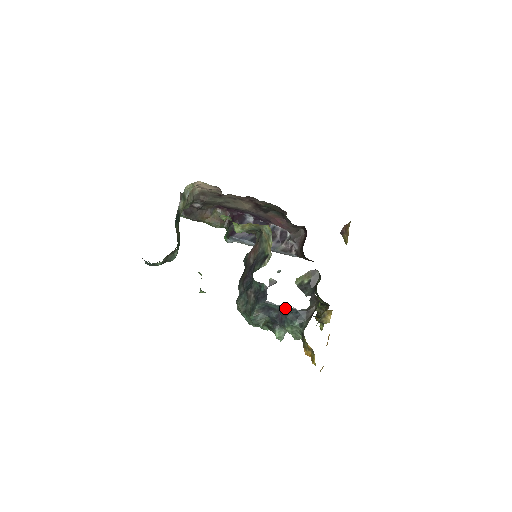
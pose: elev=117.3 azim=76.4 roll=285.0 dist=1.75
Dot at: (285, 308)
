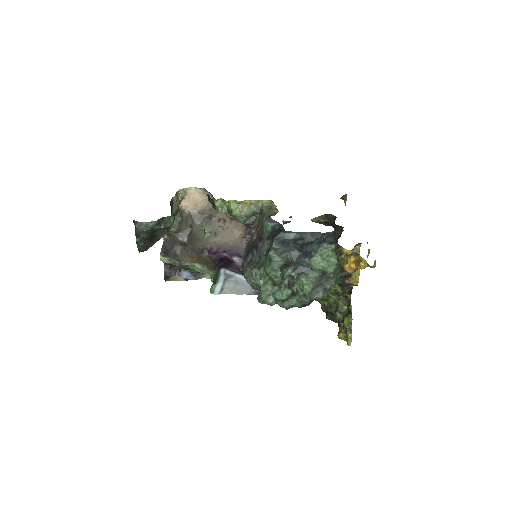
Dot at: (308, 235)
